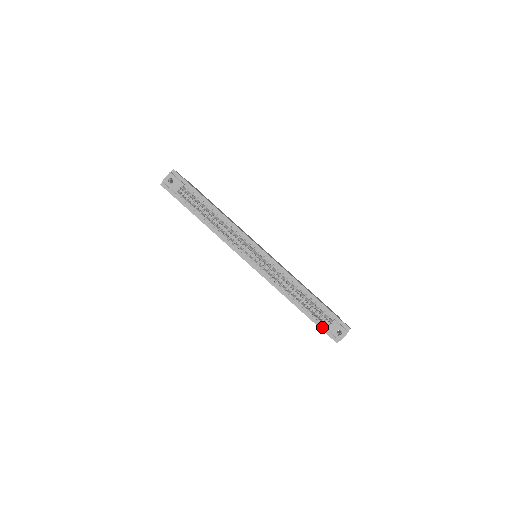
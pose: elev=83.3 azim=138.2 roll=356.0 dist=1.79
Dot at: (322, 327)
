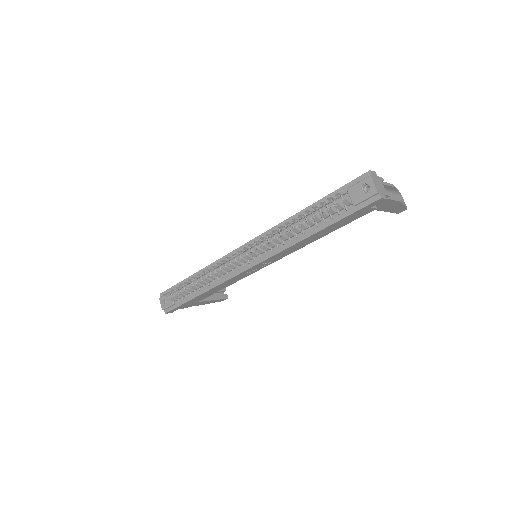
Dot at: (351, 211)
